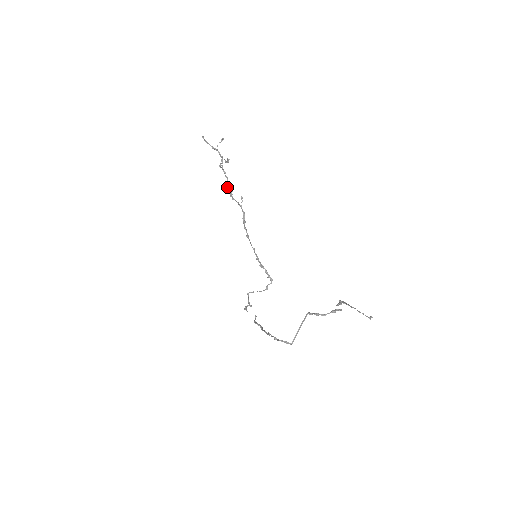
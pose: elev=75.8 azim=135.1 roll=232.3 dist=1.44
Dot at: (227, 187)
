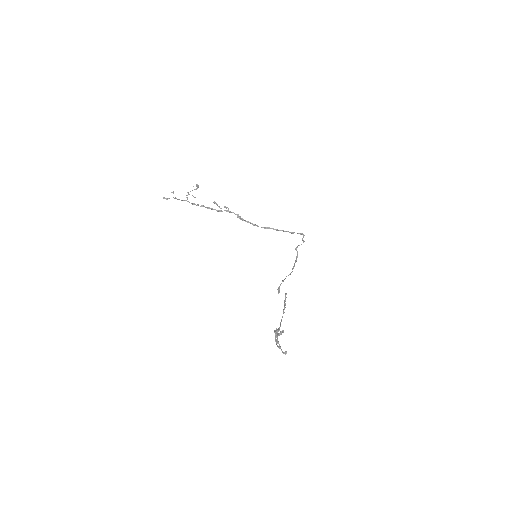
Dot at: occluded
